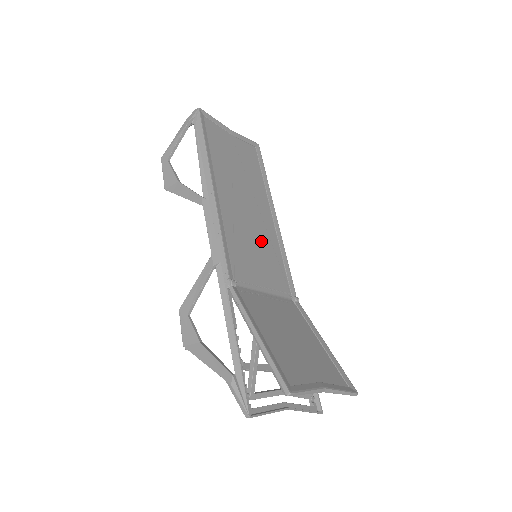
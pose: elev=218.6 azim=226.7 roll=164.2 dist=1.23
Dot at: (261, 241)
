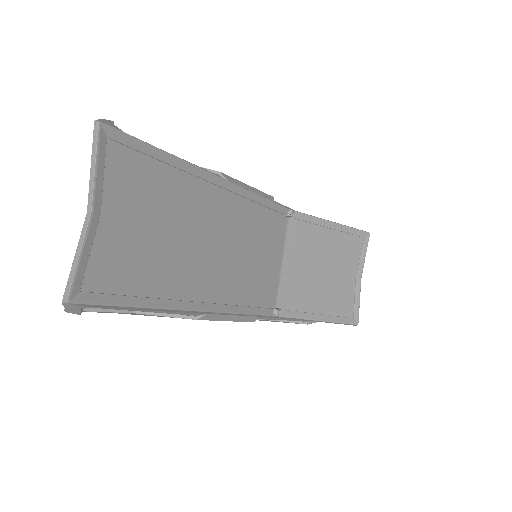
Dot at: (246, 238)
